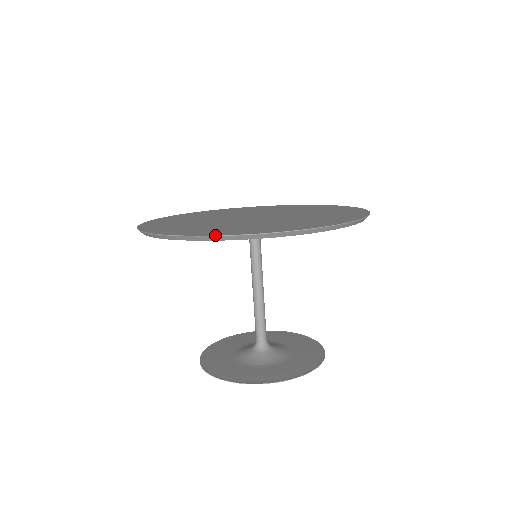
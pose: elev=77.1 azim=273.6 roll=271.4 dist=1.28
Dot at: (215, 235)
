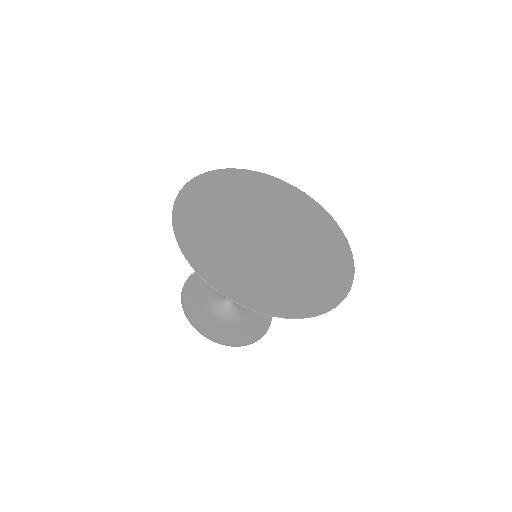
Dot at: (201, 276)
